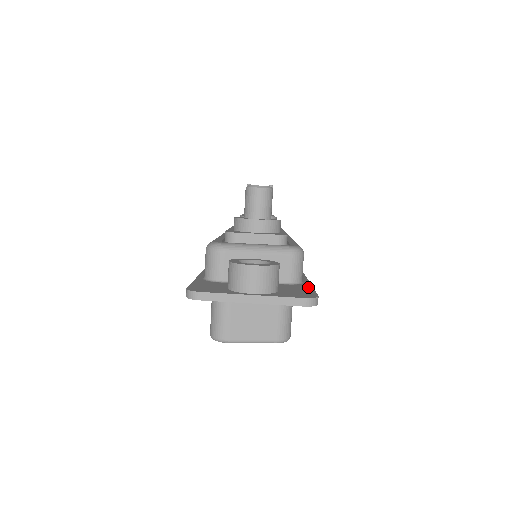
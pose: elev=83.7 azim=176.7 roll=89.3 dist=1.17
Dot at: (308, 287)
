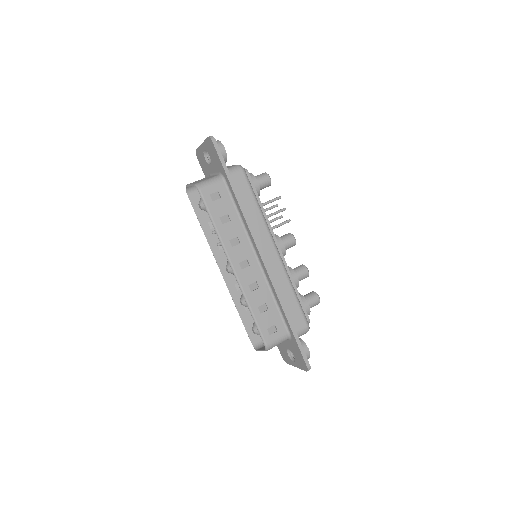
Dot at: (224, 161)
